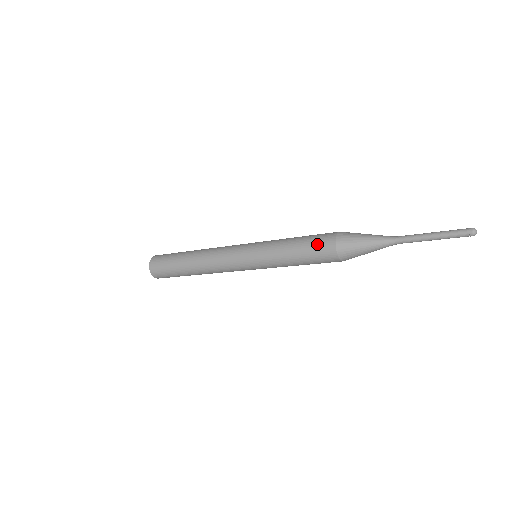
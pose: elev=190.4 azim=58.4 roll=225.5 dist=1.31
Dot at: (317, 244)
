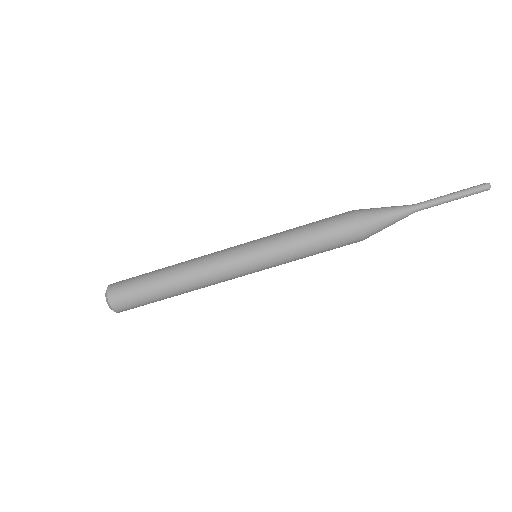
Dot at: (333, 216)
